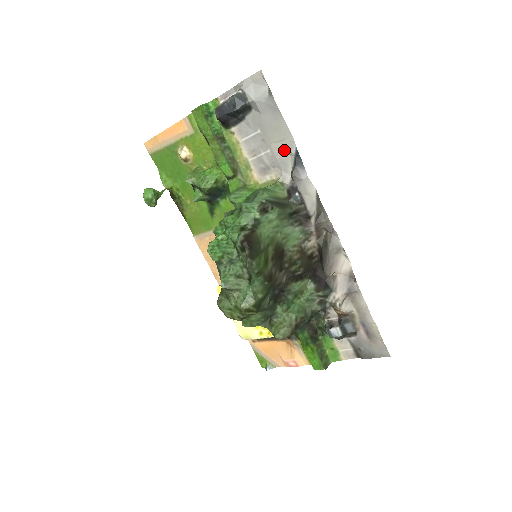
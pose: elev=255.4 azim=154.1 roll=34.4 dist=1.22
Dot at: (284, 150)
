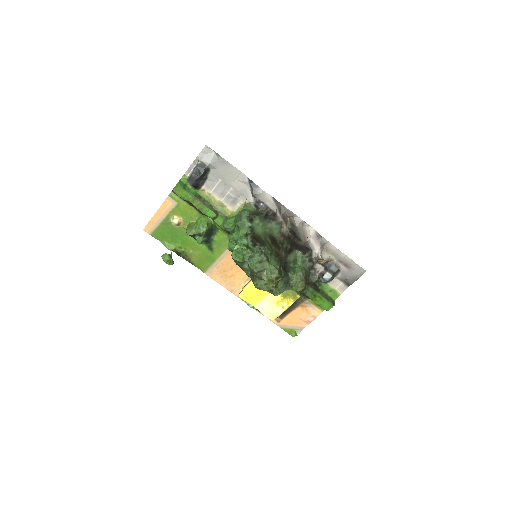
Dot at: (241, 183)
